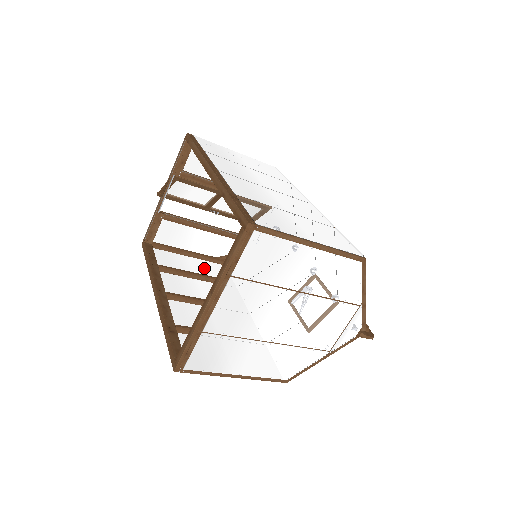
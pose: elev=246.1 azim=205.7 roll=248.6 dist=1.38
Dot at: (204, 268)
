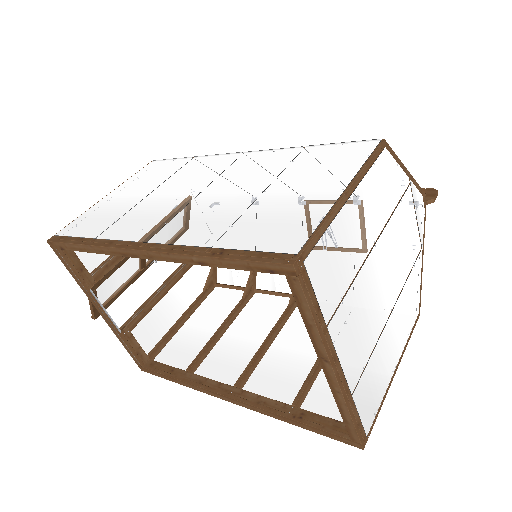
Dot at: (210, 314)
